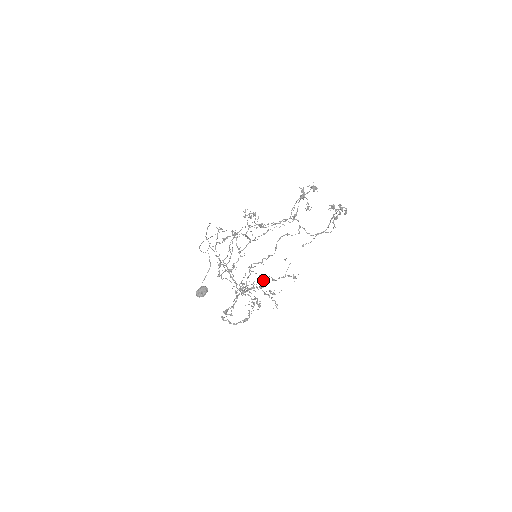
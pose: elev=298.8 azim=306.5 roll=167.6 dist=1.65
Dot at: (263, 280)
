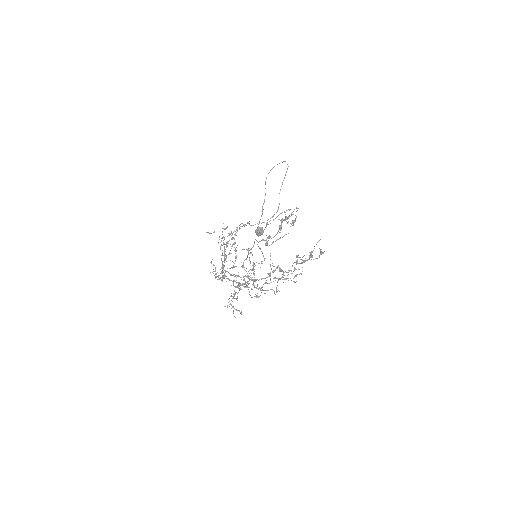
Dot at: (232, 306)
